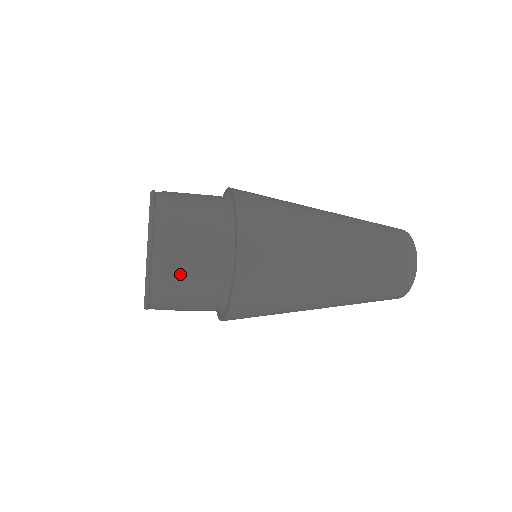
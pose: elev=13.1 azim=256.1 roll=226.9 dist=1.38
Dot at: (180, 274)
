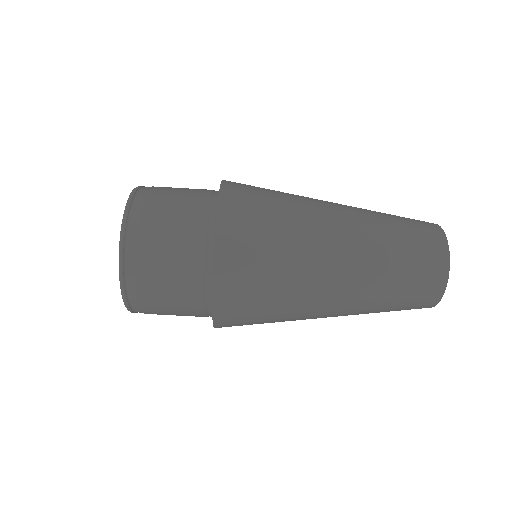
Dot at: (155, 272)
